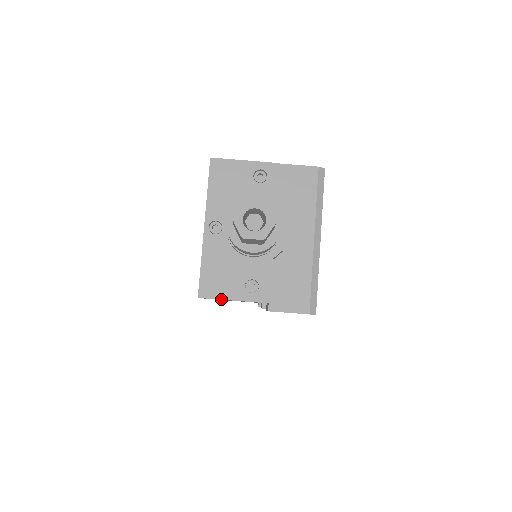
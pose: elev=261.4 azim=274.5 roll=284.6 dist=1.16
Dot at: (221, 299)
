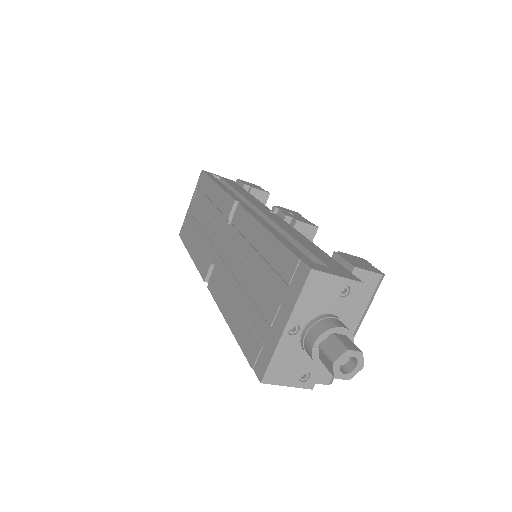
Dot at: occluded
